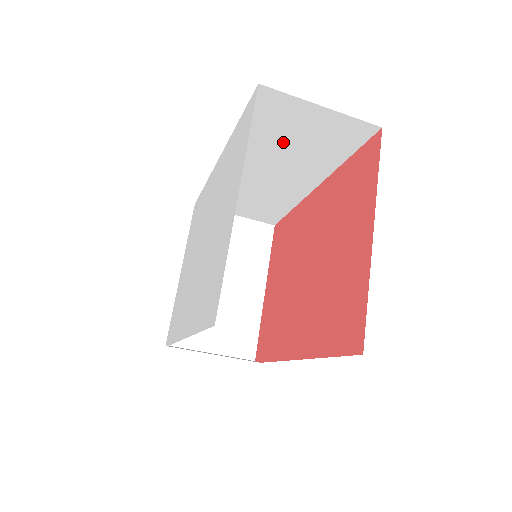
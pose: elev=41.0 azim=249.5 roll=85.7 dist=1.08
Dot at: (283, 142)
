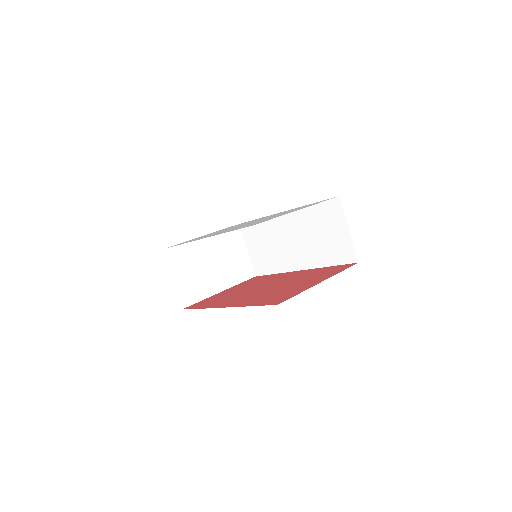
Dot at: (317, 231)
